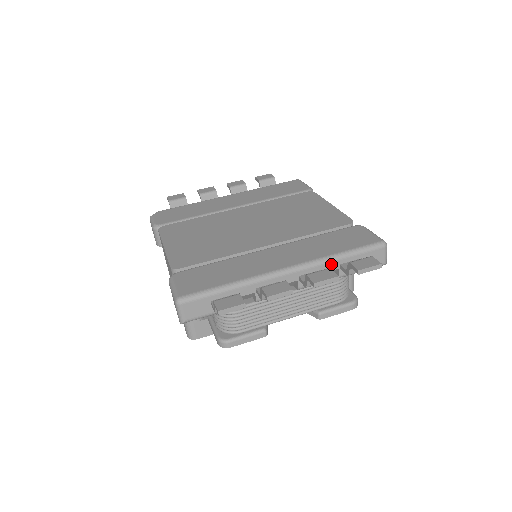
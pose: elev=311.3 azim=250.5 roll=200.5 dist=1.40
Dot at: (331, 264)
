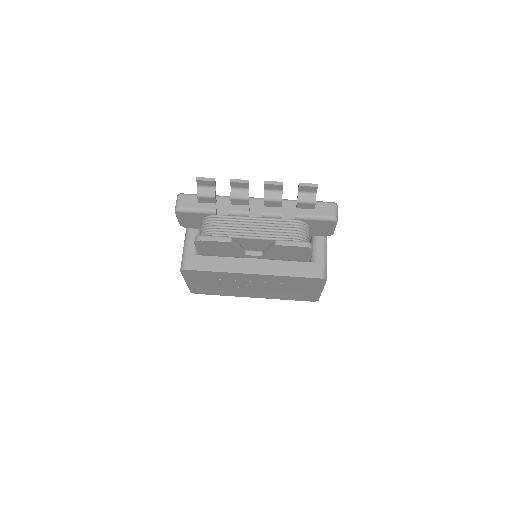
Dot at: (290, 203)
